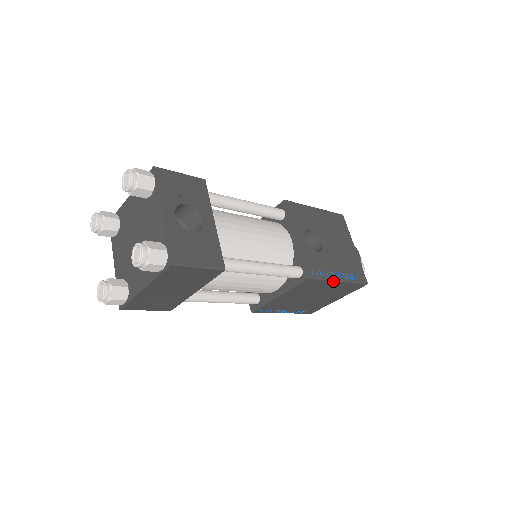
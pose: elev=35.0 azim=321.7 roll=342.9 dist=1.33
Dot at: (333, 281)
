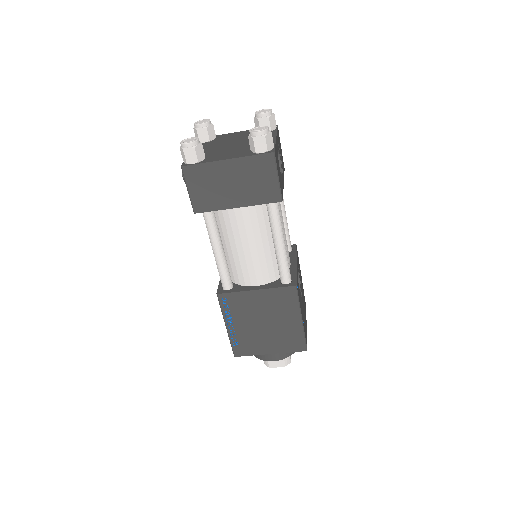
Dot at: (300, 313)
